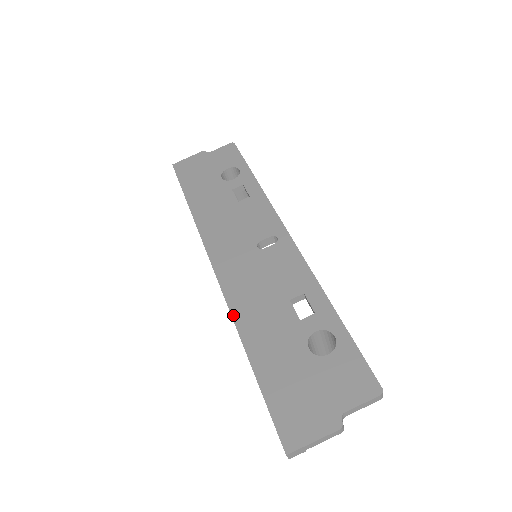
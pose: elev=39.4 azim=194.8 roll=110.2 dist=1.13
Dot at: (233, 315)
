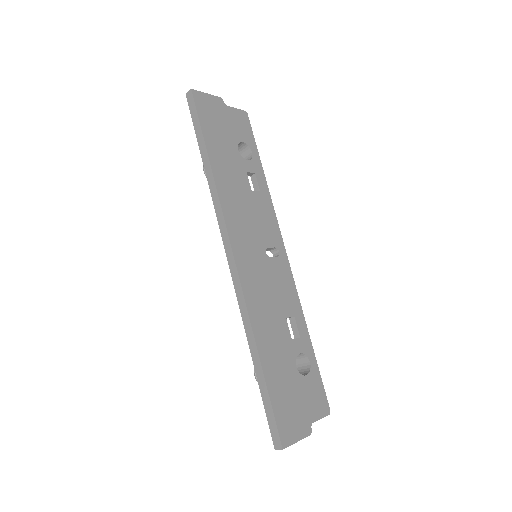
Dot at: (250, 314)
